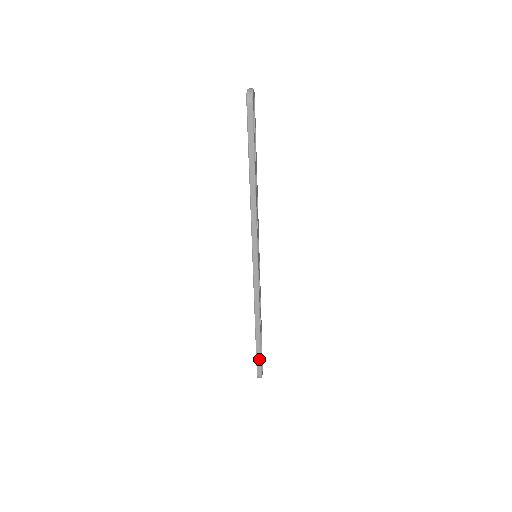
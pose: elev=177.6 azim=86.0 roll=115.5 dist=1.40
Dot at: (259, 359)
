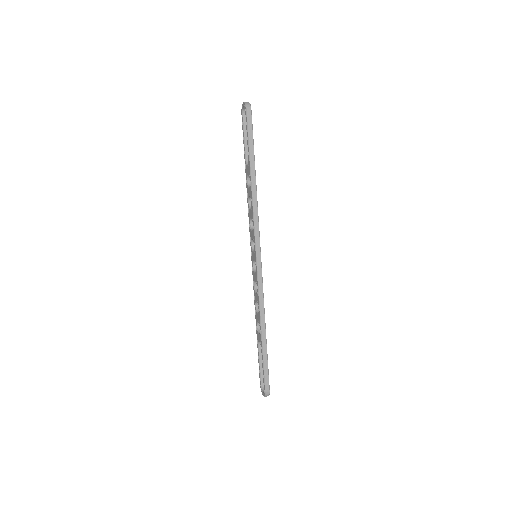
Dot at: (266, 370)
